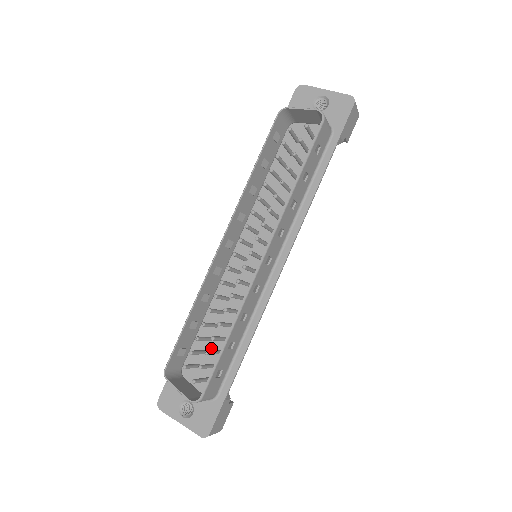
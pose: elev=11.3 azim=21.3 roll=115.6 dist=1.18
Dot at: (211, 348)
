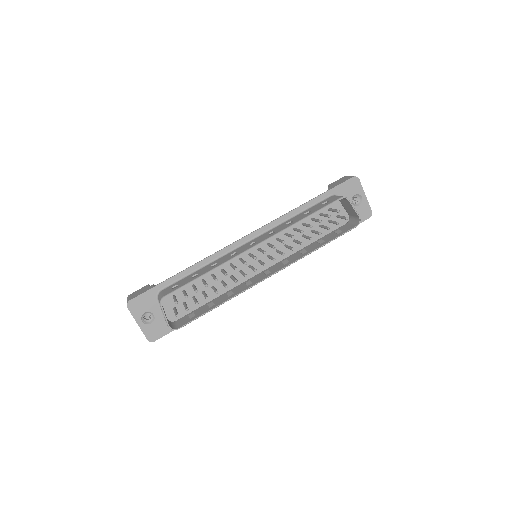
Dot at: (190, 292)
